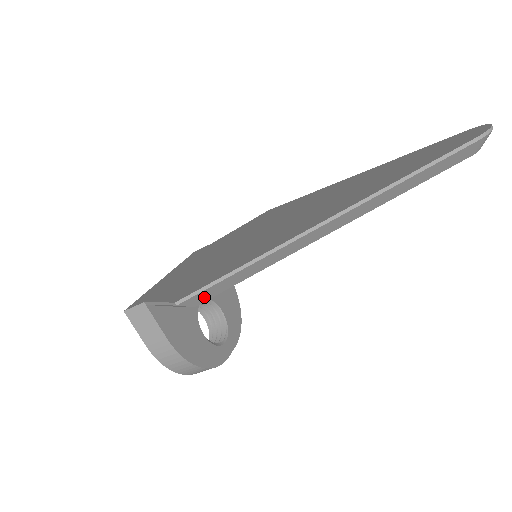
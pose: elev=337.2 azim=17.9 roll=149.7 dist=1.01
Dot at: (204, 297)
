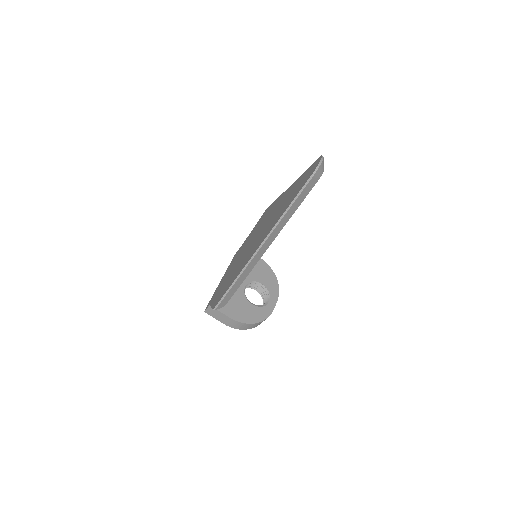
Dot at: (226, 301)
